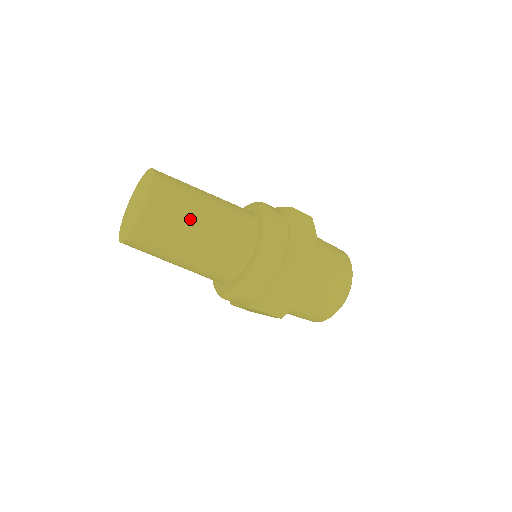
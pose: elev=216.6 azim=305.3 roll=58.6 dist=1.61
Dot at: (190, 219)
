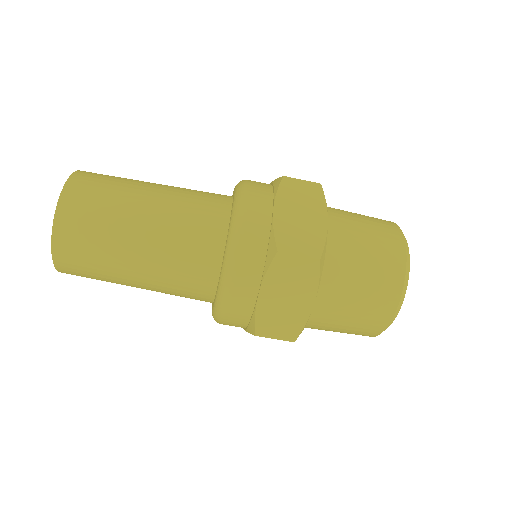
Dot at: (134, 183)
